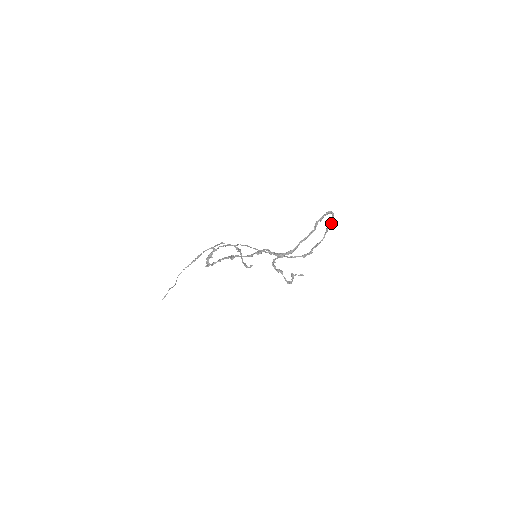
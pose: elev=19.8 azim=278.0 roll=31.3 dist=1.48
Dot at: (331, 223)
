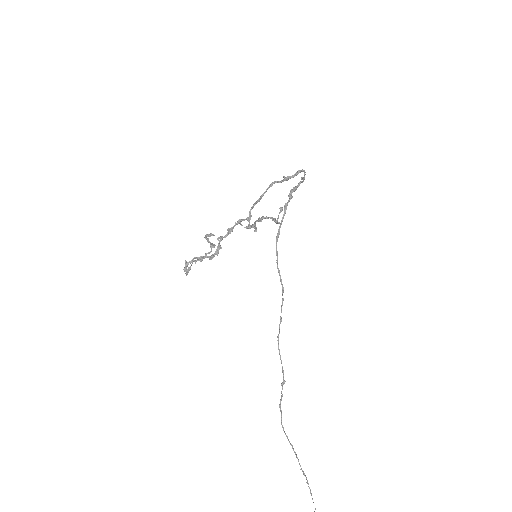
Dot at: (305, 174)
